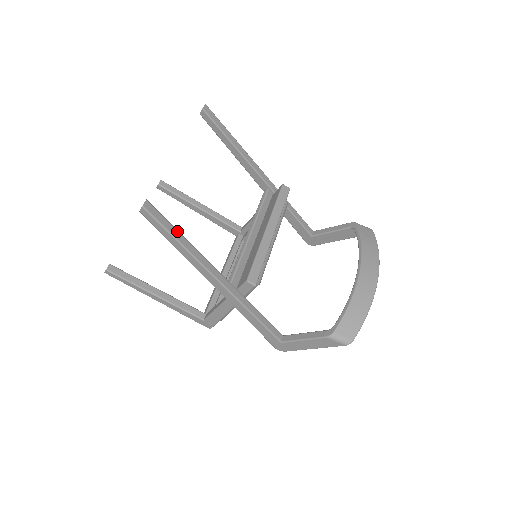
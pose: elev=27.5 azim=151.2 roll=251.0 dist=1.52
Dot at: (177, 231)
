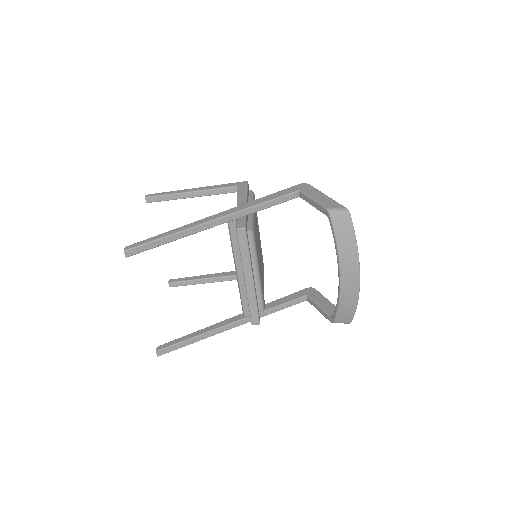
Dot at: (187, 341)
